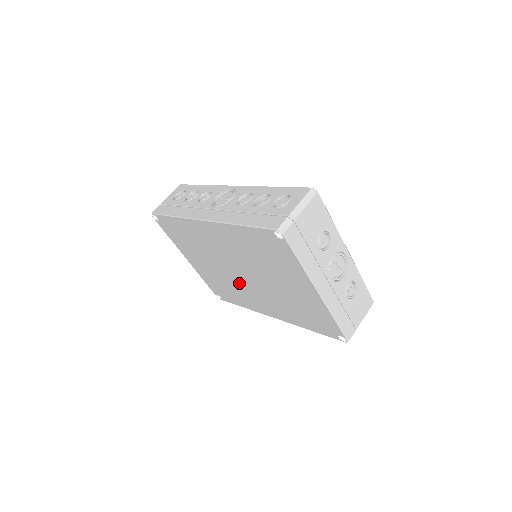
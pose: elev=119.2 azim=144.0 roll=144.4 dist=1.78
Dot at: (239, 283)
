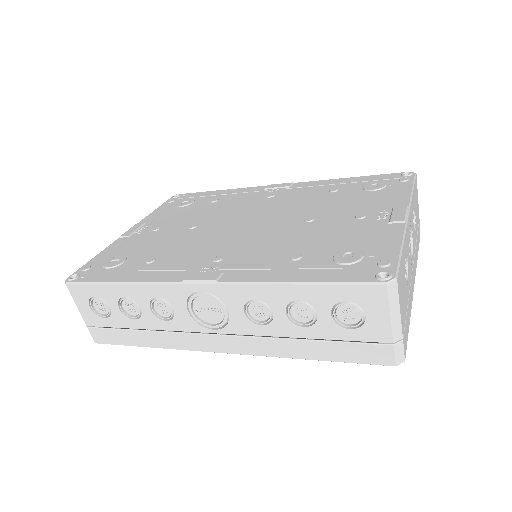
Dot at: occluded
